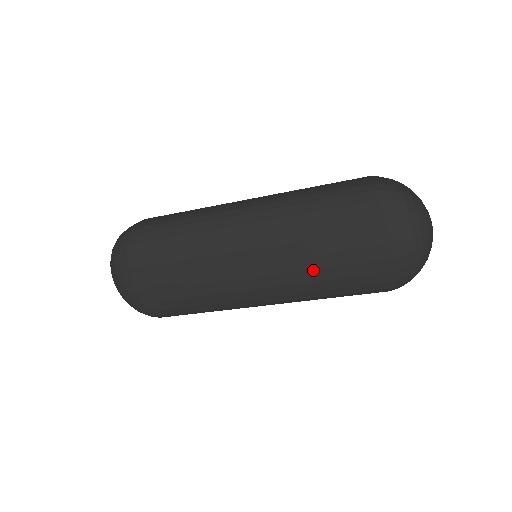
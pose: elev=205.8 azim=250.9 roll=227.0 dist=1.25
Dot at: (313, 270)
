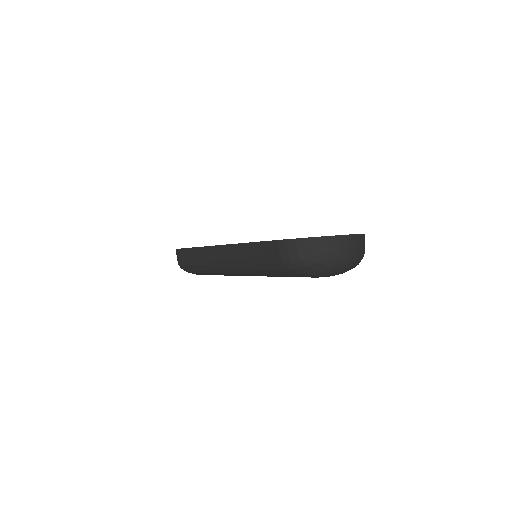
Dot at: occluded
